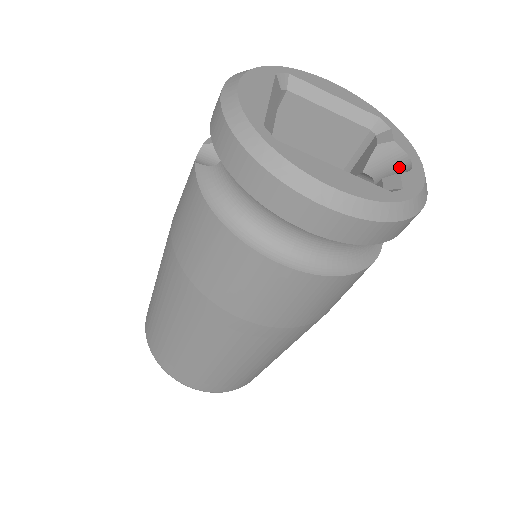
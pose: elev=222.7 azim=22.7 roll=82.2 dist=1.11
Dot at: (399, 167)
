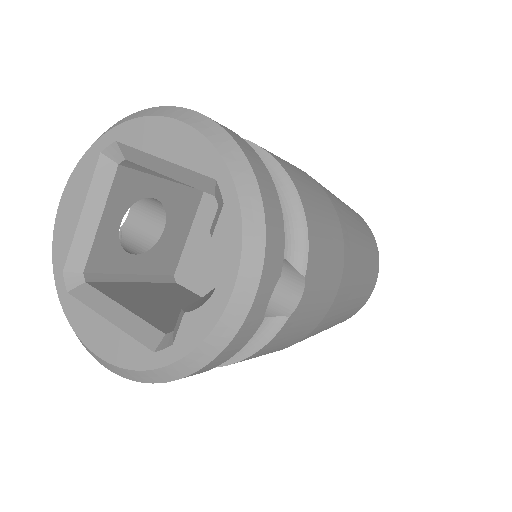
Dot at: occluded
